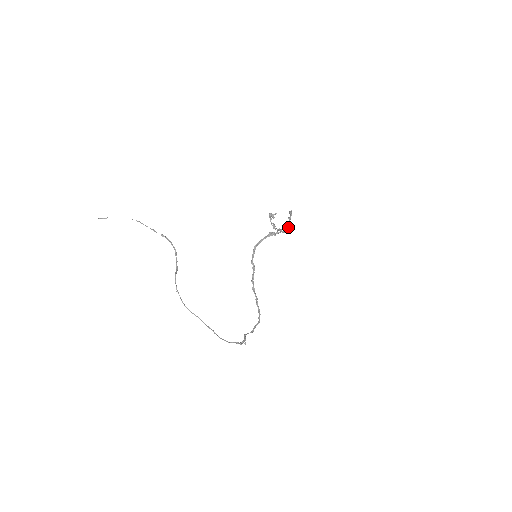
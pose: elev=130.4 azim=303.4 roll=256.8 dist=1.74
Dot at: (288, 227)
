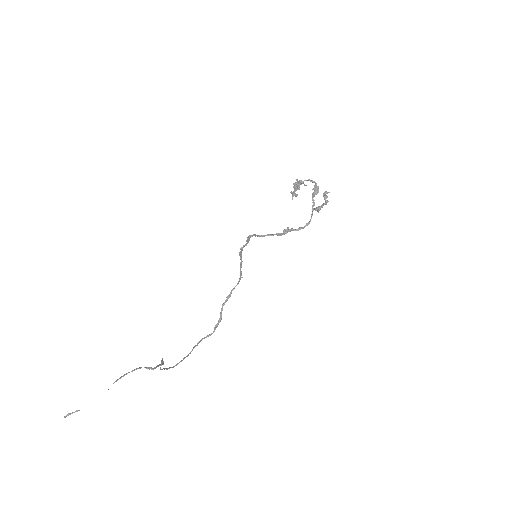
Dot at: occluded
